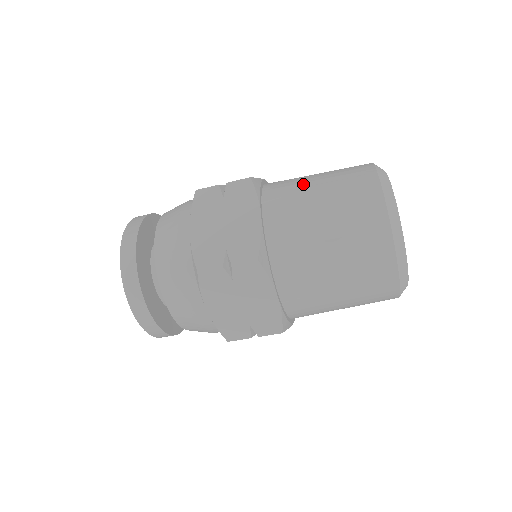
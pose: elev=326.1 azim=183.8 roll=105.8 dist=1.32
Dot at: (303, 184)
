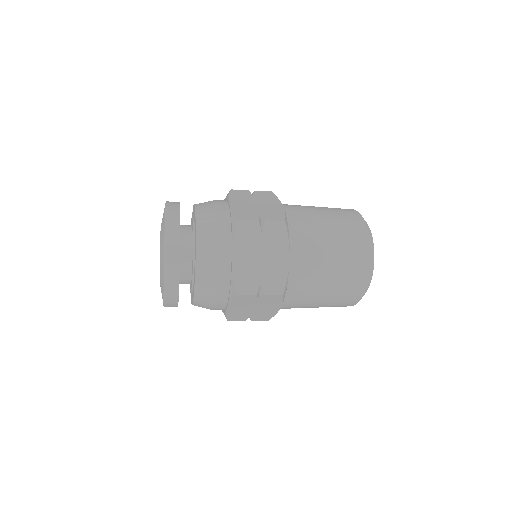
Dot at: occluded
